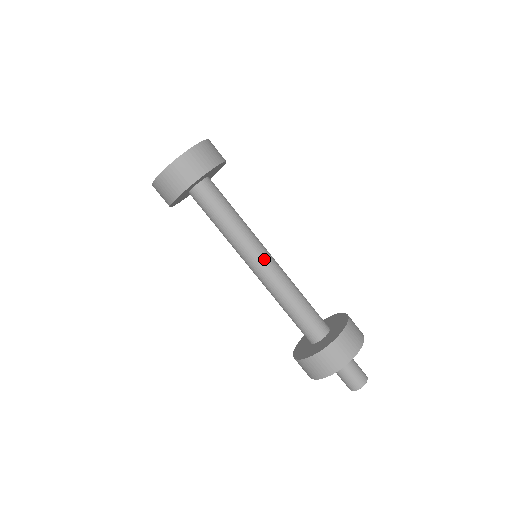
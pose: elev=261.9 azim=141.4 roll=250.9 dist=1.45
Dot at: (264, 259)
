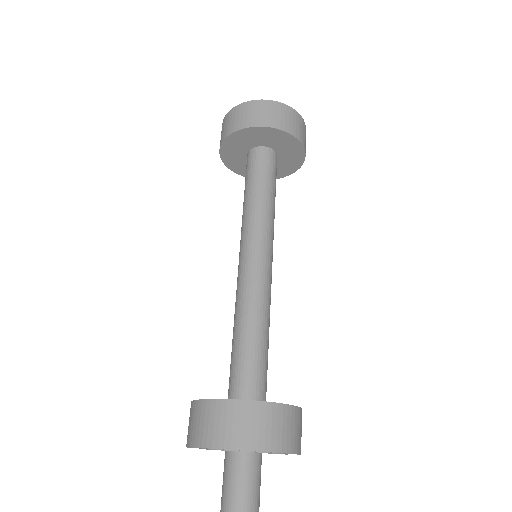
Dot at: occluded
